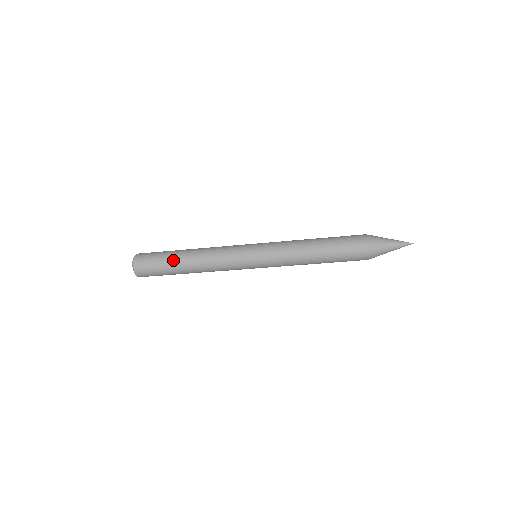
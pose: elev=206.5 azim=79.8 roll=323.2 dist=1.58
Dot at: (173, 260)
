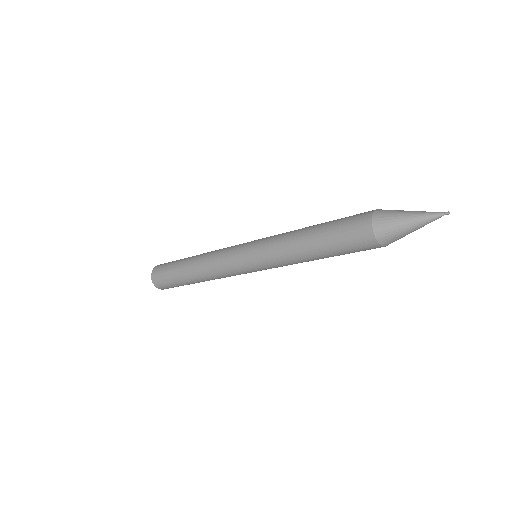
Dot at: (180, 274)
